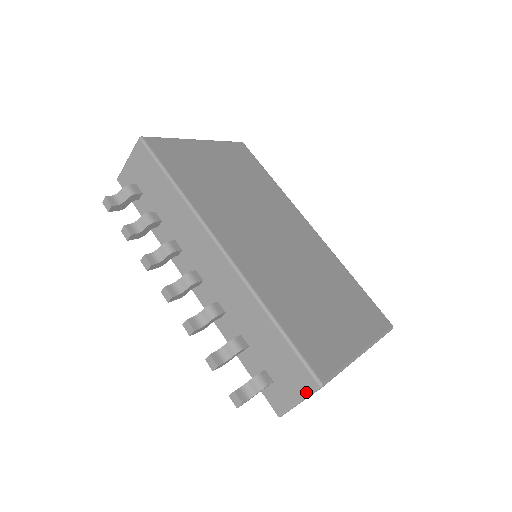
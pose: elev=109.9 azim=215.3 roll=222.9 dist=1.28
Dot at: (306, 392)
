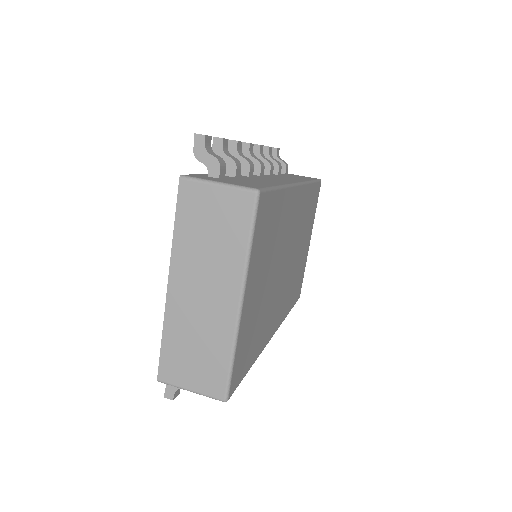
Dot at: (238, 185)
